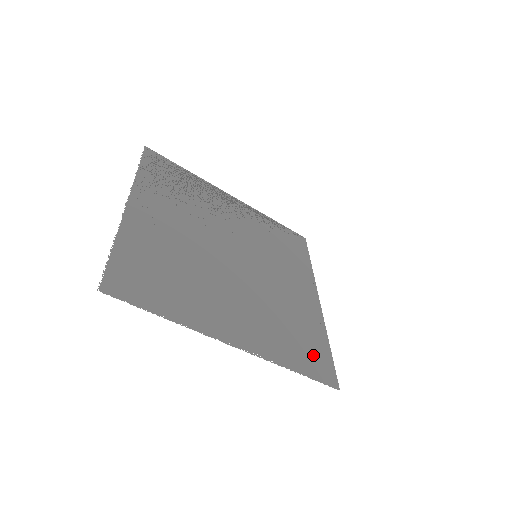
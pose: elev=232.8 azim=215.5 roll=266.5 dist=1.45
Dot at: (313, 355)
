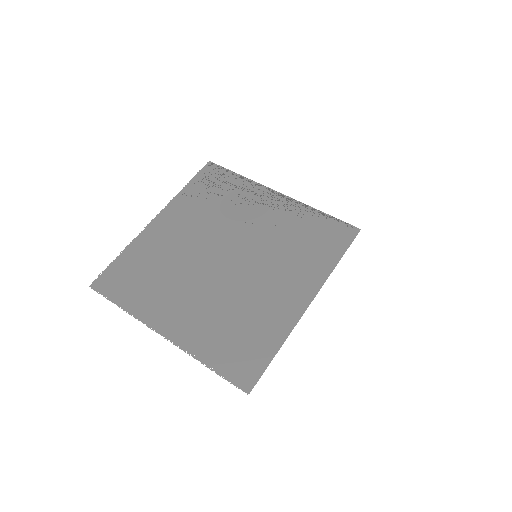
Dot at: (244, 357)
